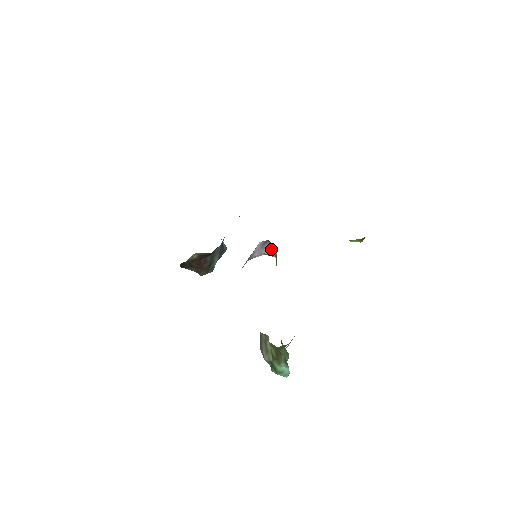
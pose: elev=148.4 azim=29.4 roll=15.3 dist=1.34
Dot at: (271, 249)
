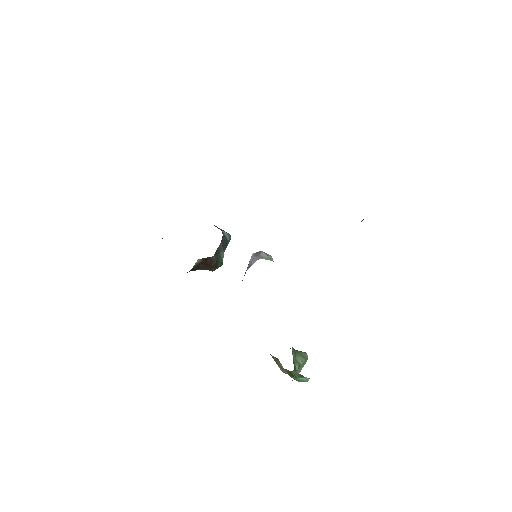
Dot at: (266, 255)
